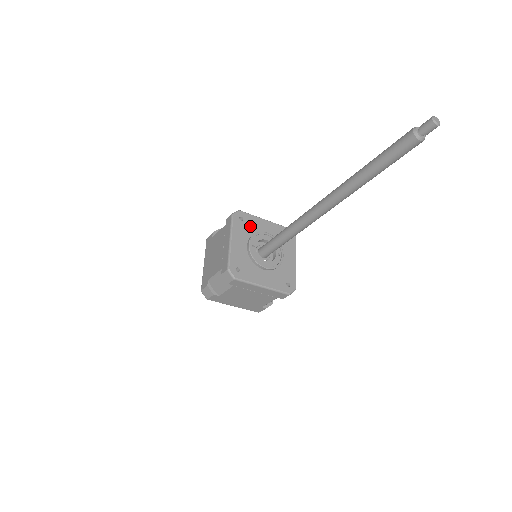
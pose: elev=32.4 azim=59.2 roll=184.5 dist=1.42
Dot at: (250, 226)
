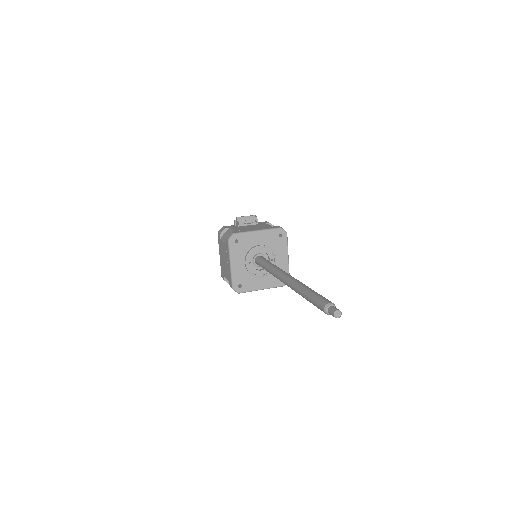
Dot at: (245, 244)
